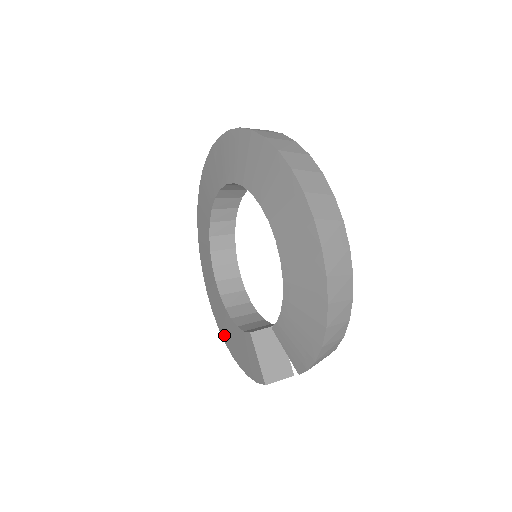
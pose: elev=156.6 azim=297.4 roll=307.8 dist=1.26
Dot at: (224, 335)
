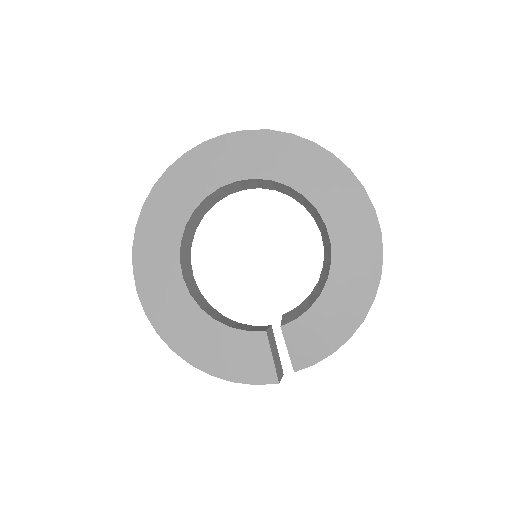
Dot at: (177, 342)
